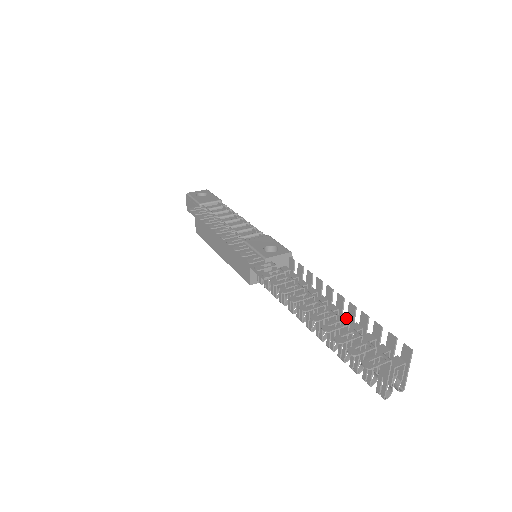
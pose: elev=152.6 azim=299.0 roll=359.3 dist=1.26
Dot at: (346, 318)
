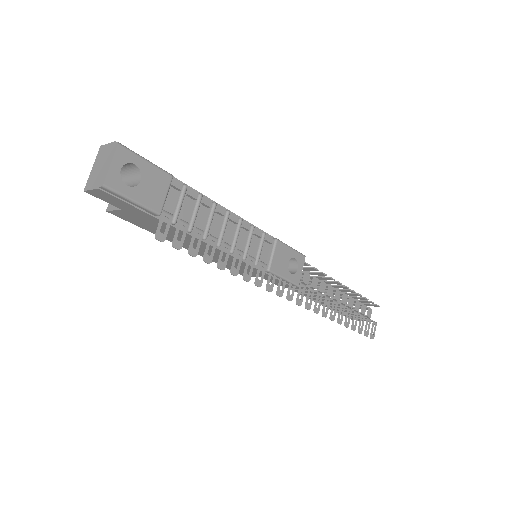
Dot at: occluded
